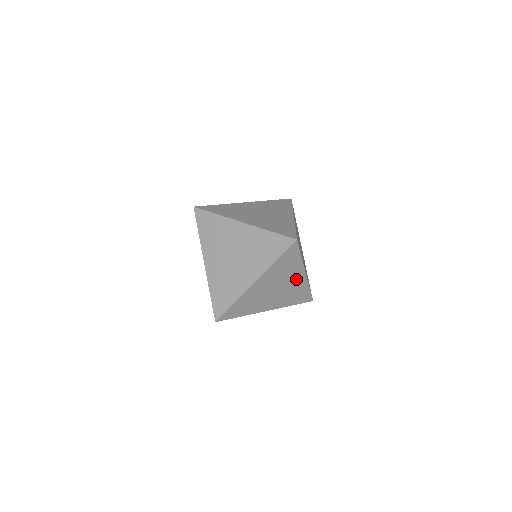
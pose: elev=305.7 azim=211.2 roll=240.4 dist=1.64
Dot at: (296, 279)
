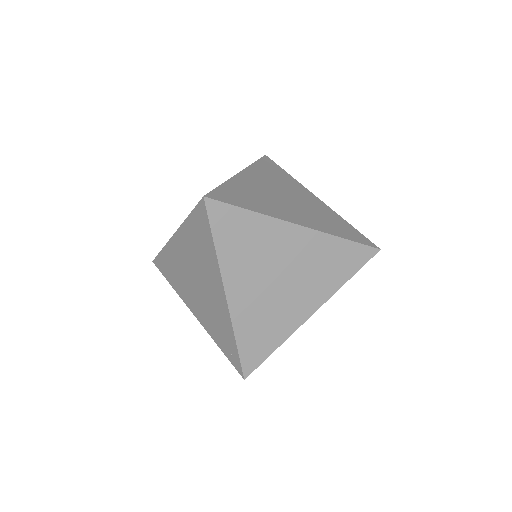
Dot at: (294, 243)
